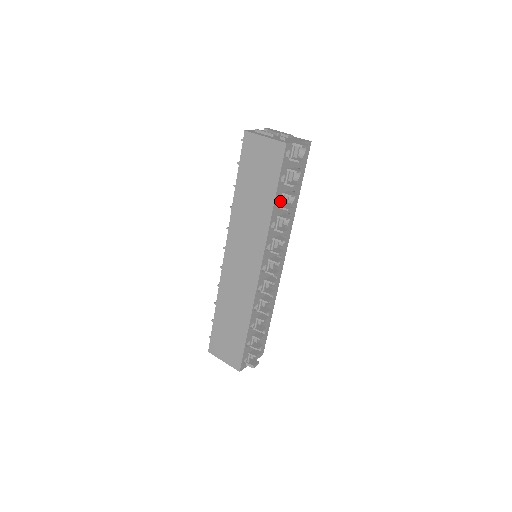
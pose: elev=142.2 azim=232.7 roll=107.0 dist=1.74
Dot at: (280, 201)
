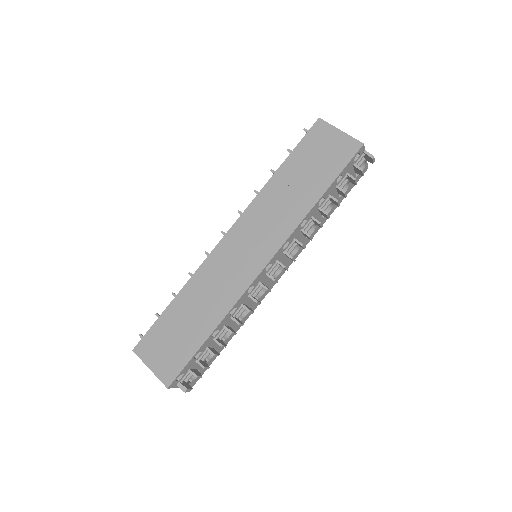
Dot at: (323, 202)
